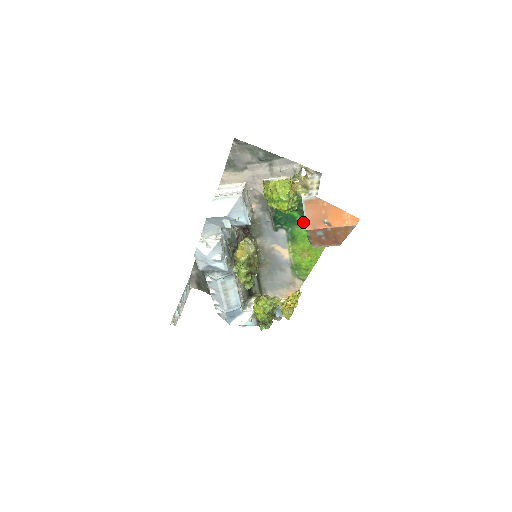
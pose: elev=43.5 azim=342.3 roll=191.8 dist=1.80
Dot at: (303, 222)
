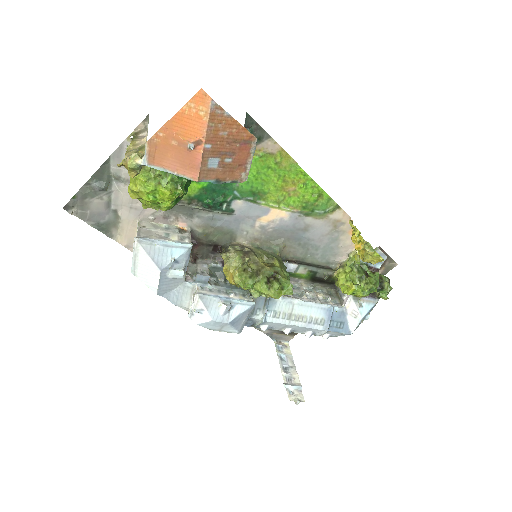
Dot at: occluded
